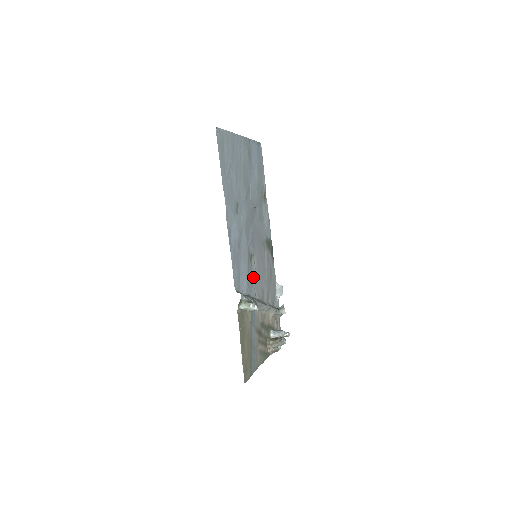
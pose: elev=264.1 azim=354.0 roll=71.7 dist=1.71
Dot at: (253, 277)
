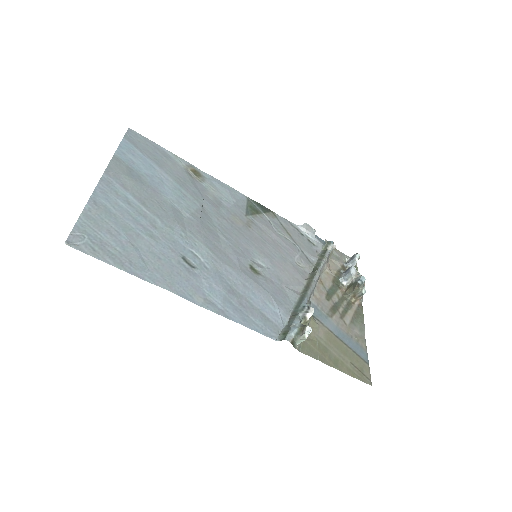
Dot at: (276, 281)
